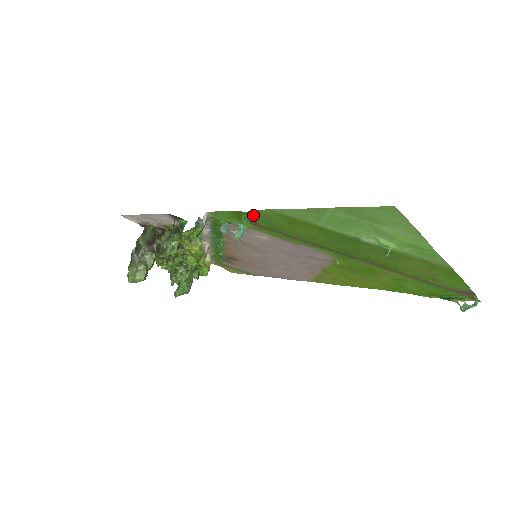
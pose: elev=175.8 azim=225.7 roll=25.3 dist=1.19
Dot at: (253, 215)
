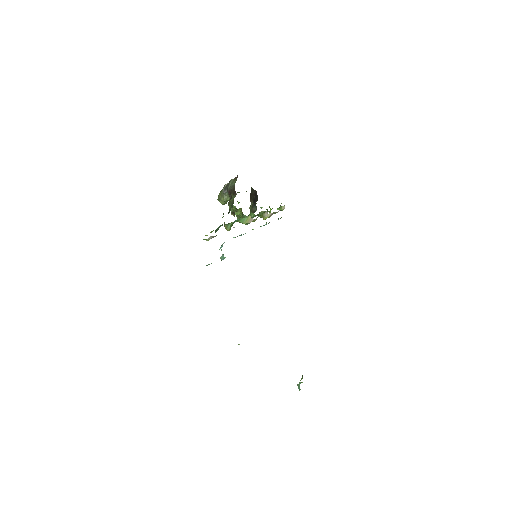
Dot at: occluded
